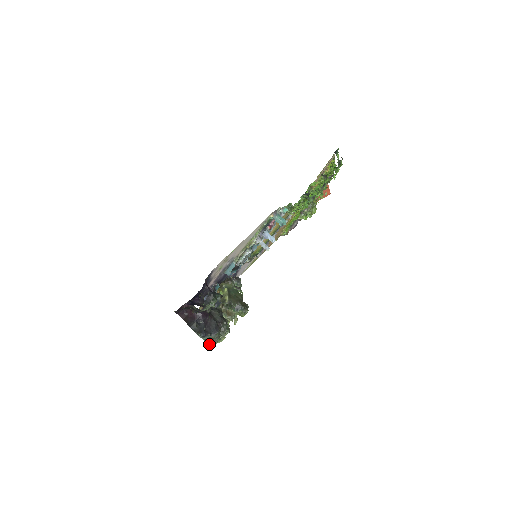
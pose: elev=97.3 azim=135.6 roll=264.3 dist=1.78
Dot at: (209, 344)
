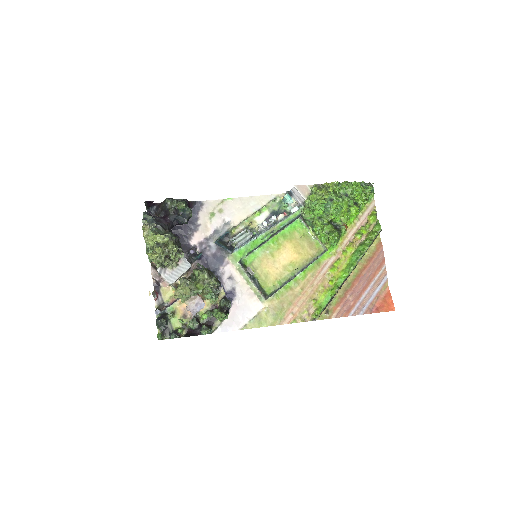
Dot at: (143, 226)
